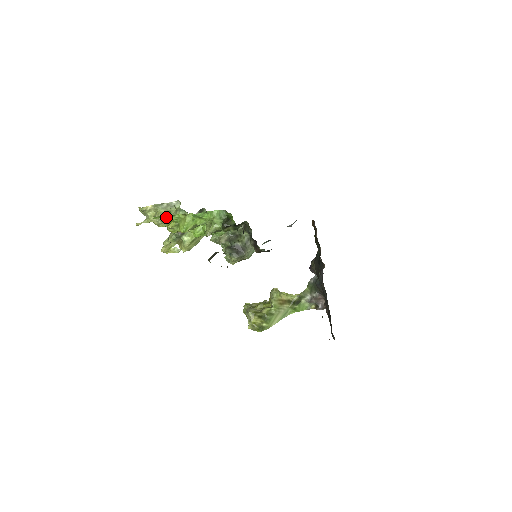
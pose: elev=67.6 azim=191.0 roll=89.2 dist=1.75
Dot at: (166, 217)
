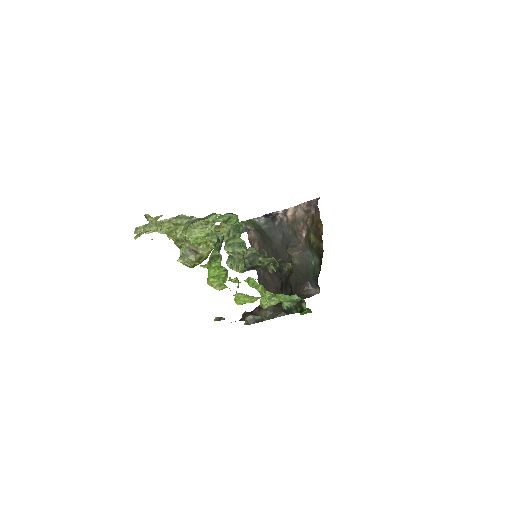
Dot at: occluded
